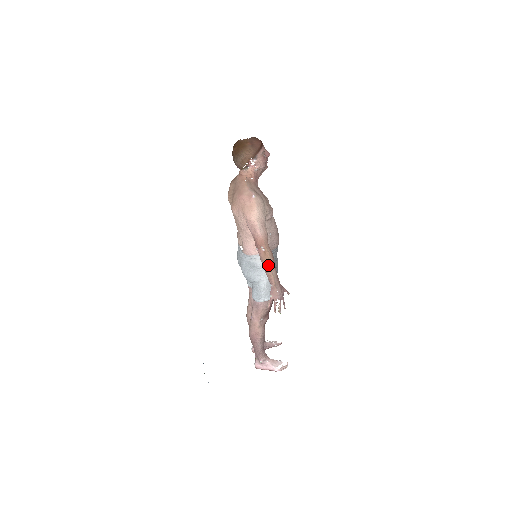
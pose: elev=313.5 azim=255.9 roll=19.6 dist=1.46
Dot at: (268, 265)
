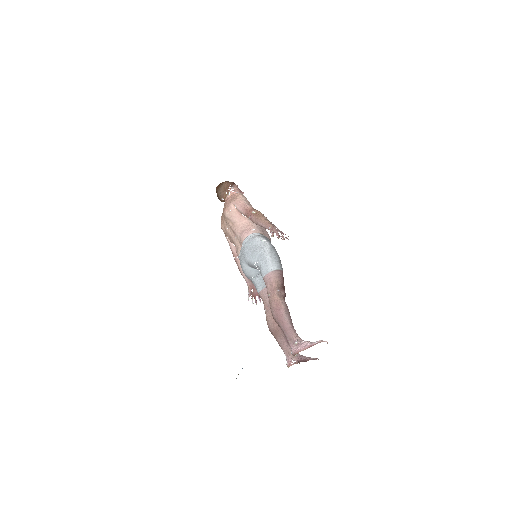
Dot at: (261, 217)
